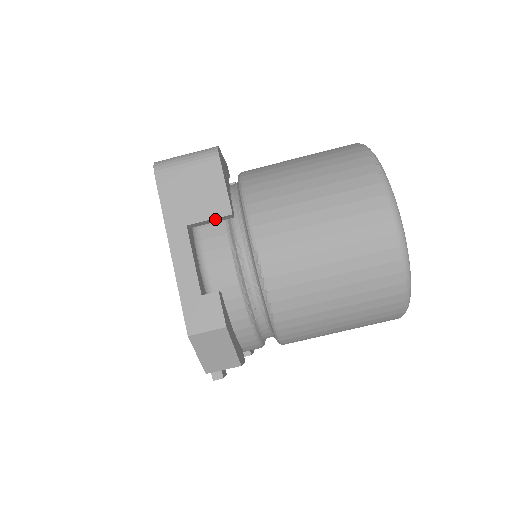
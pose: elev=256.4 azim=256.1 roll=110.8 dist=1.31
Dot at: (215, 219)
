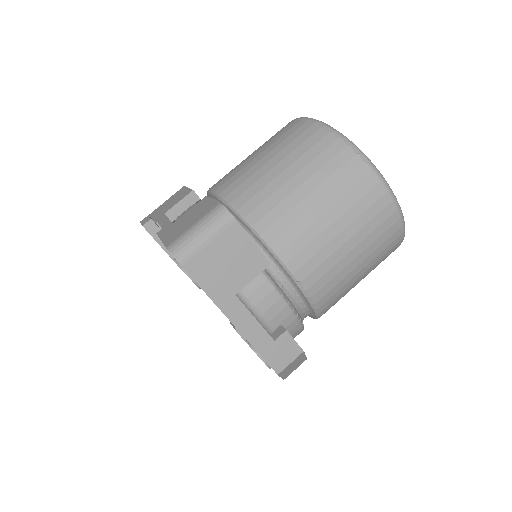
Dot at: (255, 275)
